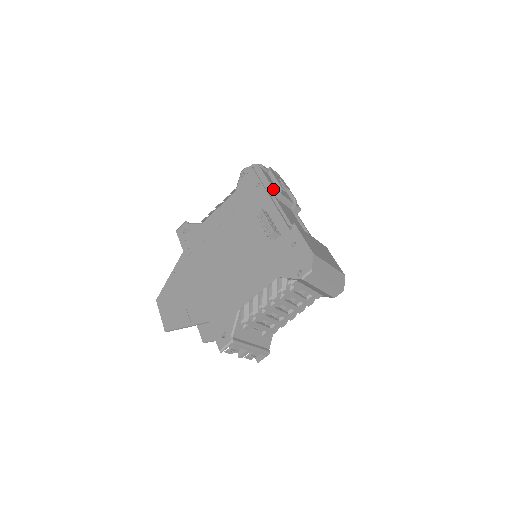
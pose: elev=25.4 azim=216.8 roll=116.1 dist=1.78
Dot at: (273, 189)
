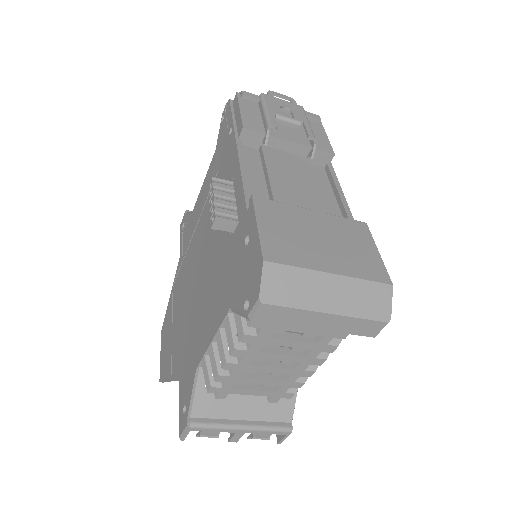
Dot at: (249, 131)
